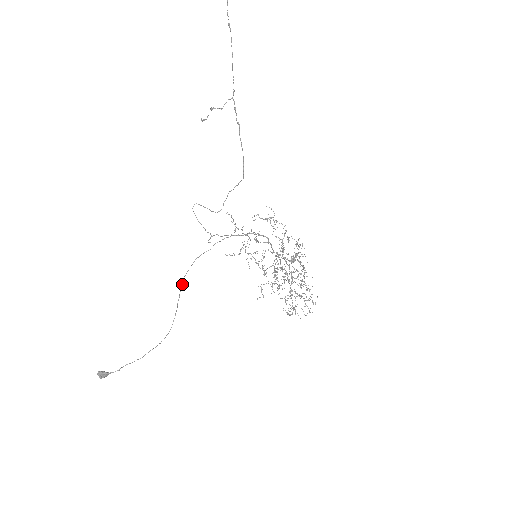
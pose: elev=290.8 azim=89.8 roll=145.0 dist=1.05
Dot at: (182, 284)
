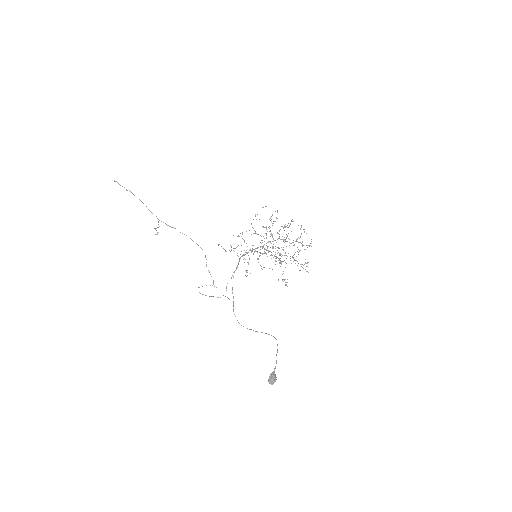
Dot at: occluded
